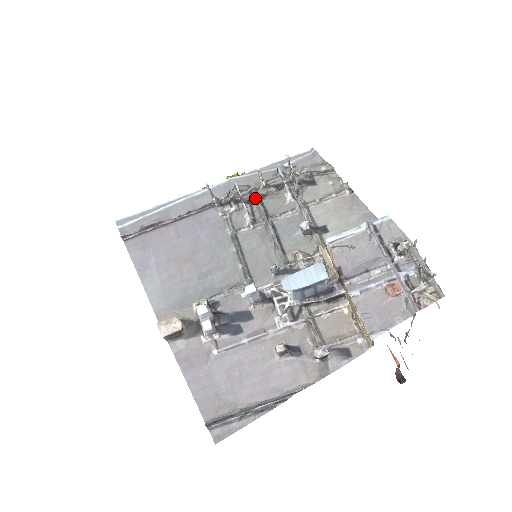
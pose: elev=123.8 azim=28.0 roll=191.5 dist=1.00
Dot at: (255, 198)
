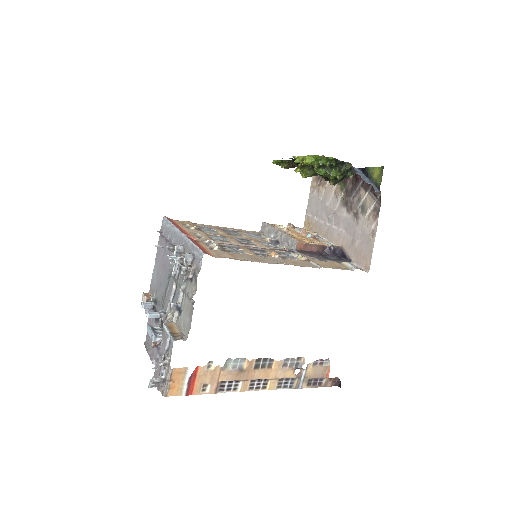
Dot at: (180, 262)
